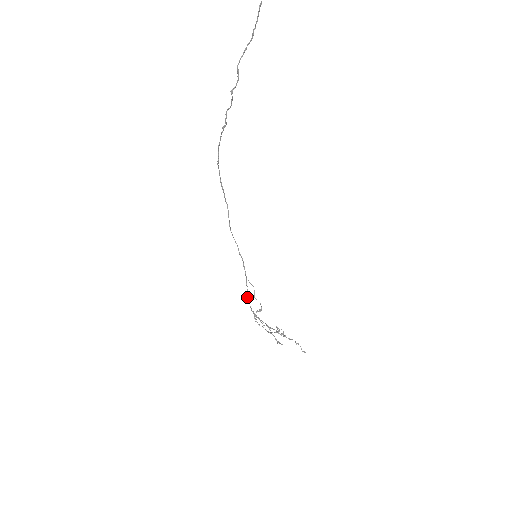
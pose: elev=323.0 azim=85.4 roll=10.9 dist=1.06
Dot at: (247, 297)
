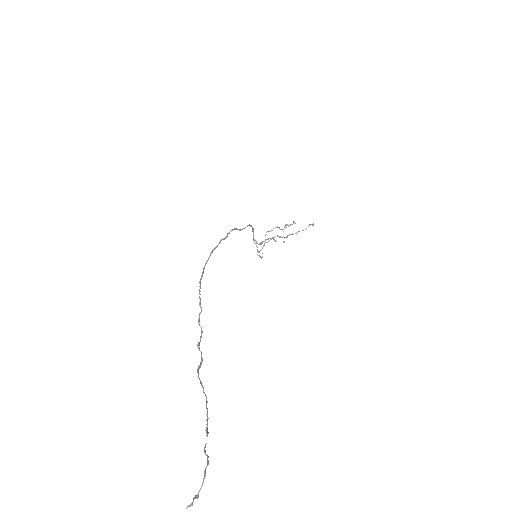
Dot at: (253, 240)
